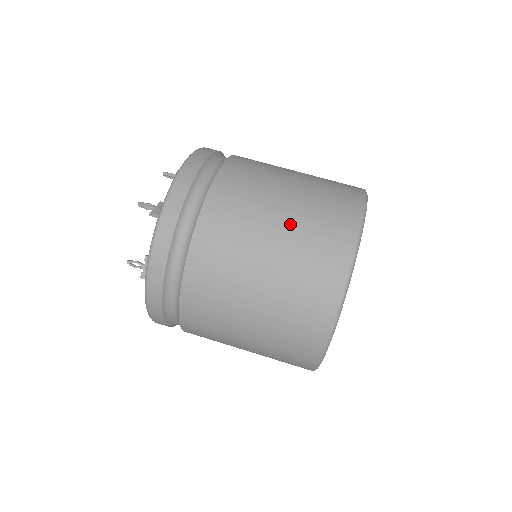
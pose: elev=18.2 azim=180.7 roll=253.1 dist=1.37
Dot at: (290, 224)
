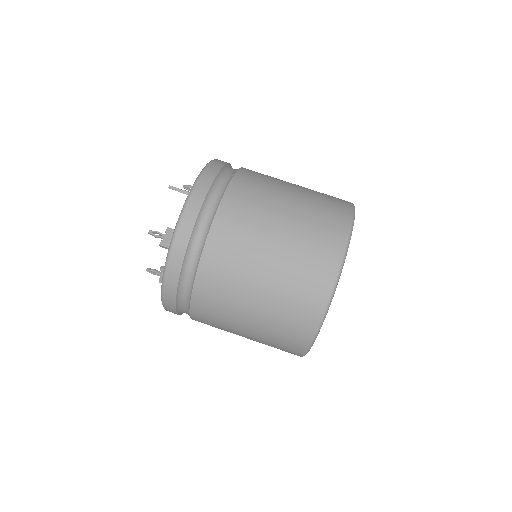
Dot at: (275, 276)
